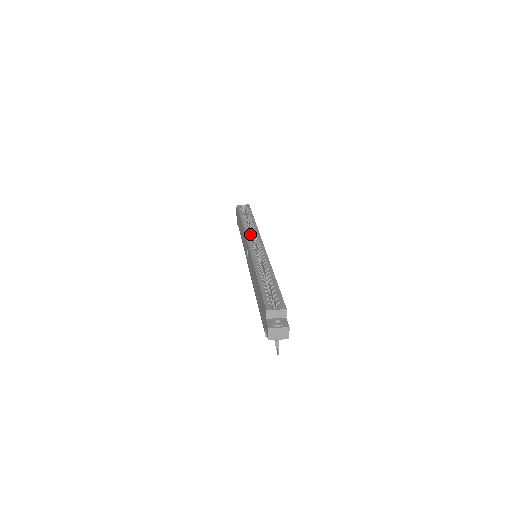
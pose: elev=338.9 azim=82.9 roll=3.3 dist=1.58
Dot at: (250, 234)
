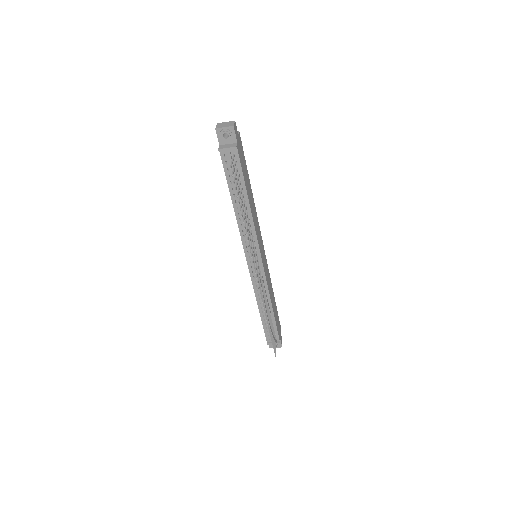
Dot at: occluded
